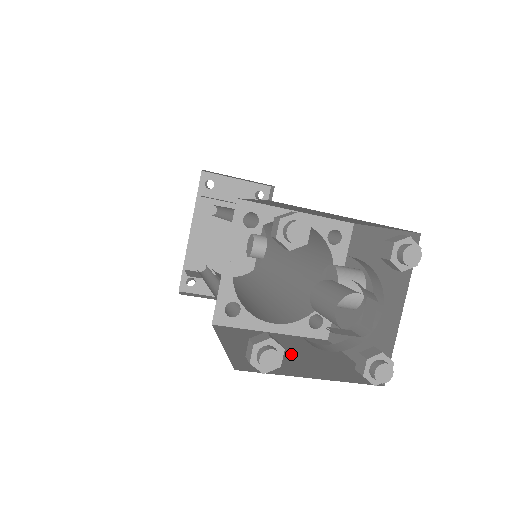
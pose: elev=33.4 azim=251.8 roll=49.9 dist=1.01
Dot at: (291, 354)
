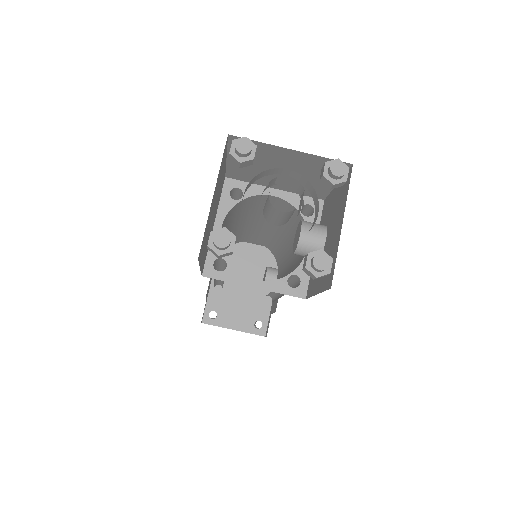
Dot at: occluded
